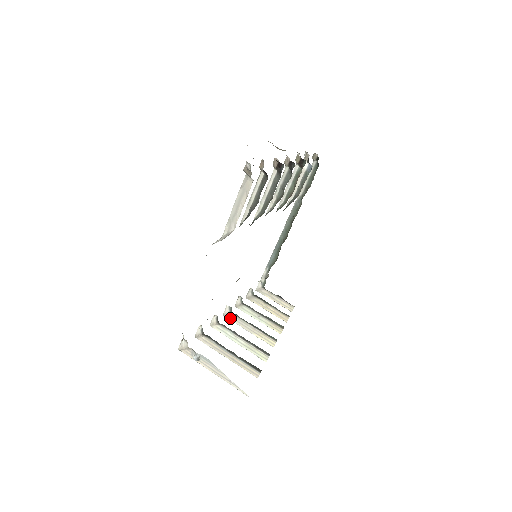
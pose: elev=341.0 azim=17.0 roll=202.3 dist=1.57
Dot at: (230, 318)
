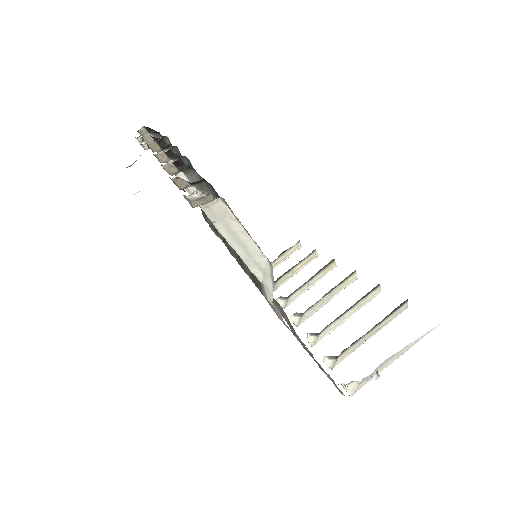
Dot at: (304, 319)
